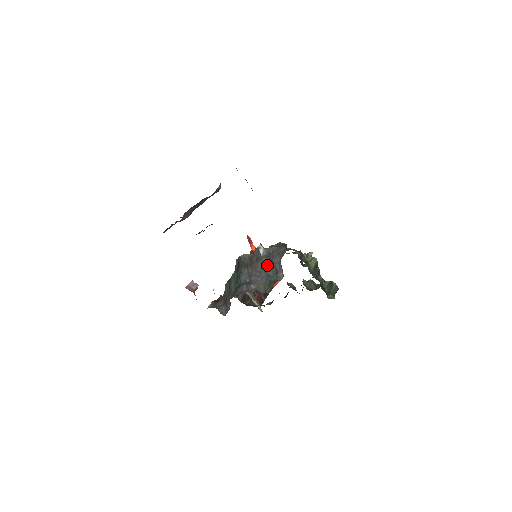
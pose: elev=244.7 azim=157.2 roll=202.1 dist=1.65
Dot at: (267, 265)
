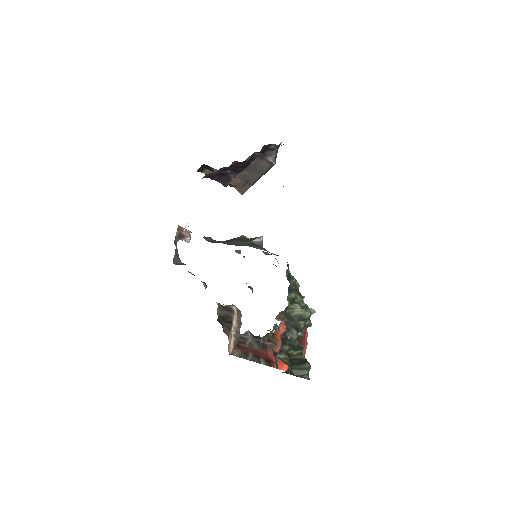
Dot at: (244, 244)
